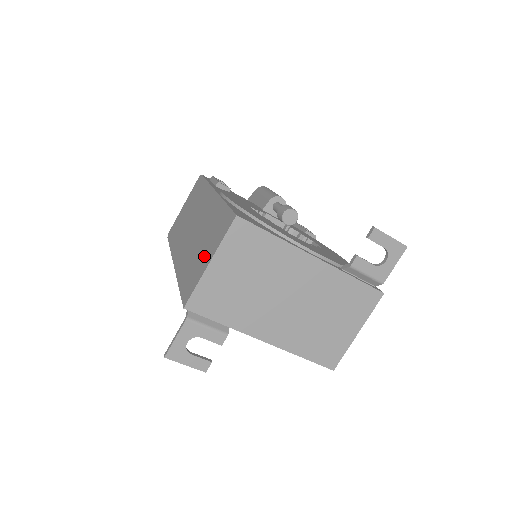
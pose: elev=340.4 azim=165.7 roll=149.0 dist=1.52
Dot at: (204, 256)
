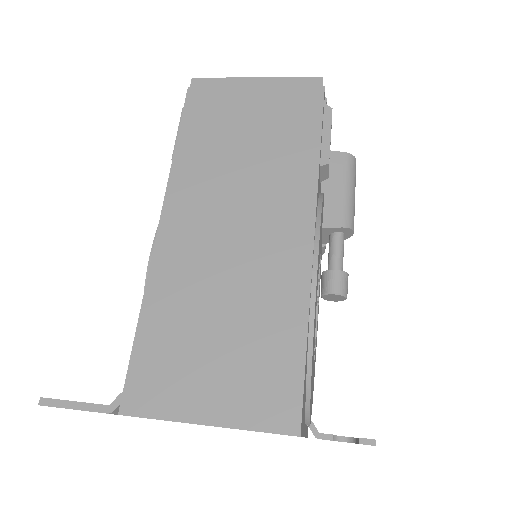
Dot at: (209, 379)
